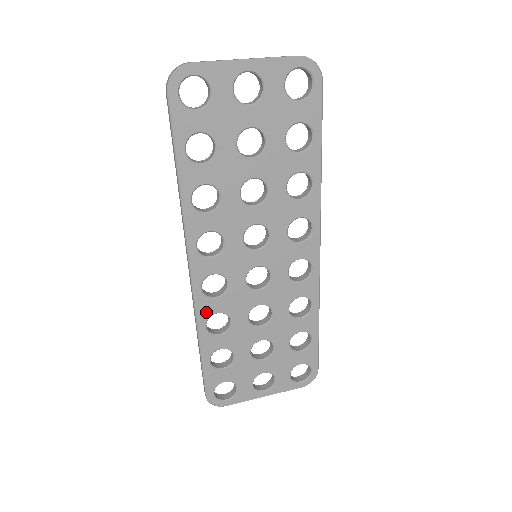
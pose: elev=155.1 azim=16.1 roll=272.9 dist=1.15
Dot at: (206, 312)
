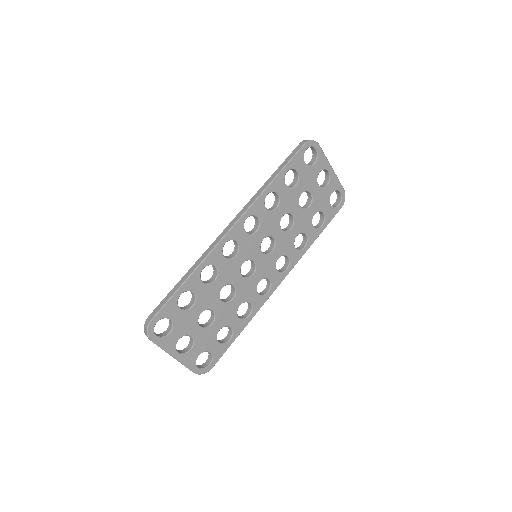
Dot at: (213, 260)
